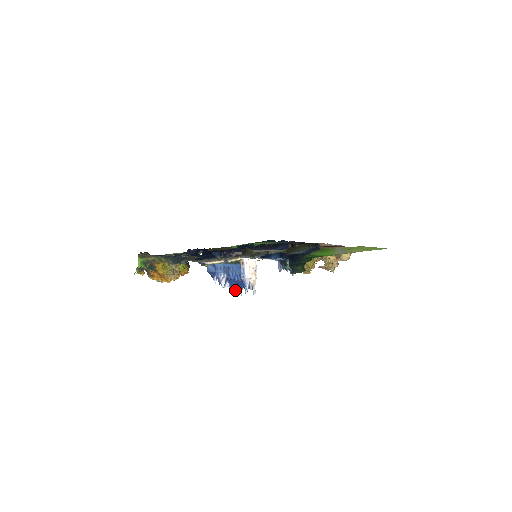
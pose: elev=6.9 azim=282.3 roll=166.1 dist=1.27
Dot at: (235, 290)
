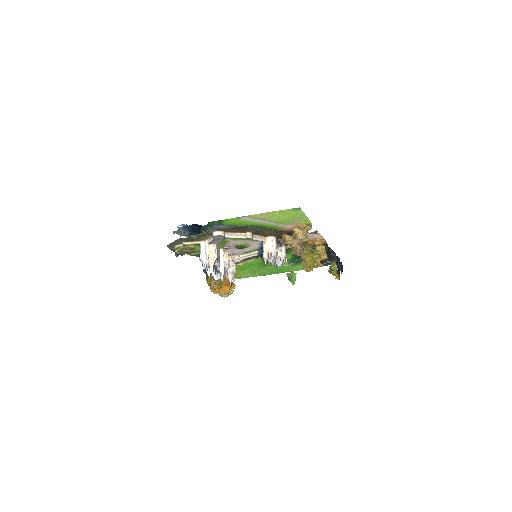
Dot at: (214, 277)
